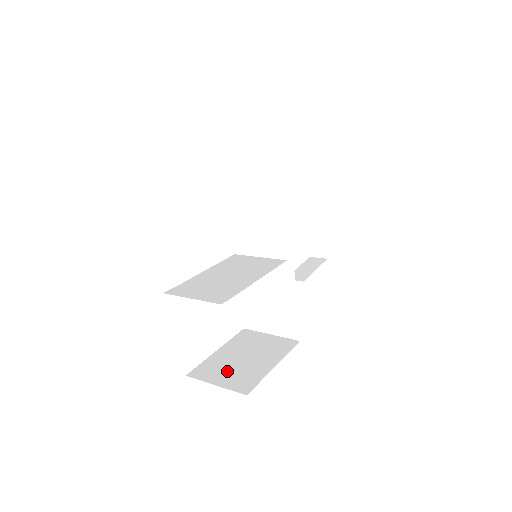
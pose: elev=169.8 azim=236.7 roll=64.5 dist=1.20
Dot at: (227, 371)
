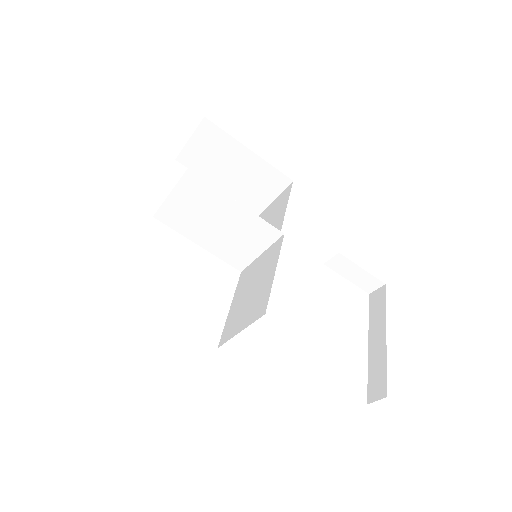
Dot at: occluded
